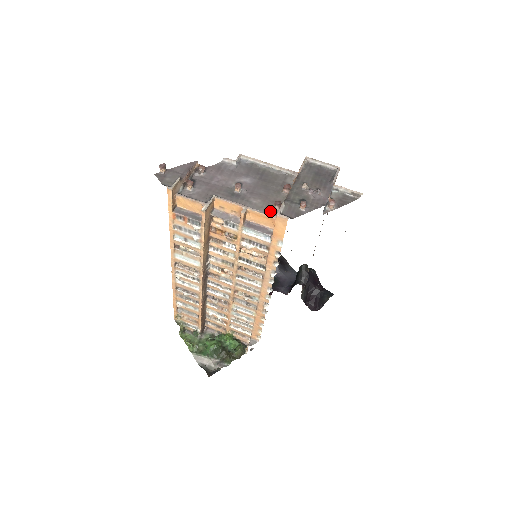
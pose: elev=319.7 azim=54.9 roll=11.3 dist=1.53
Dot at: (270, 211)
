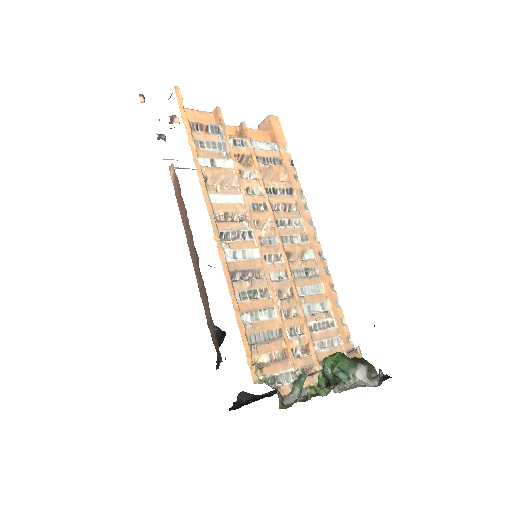
Dot at: occluded
